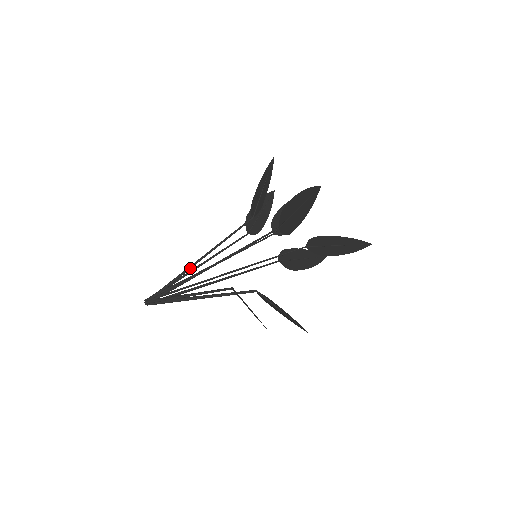
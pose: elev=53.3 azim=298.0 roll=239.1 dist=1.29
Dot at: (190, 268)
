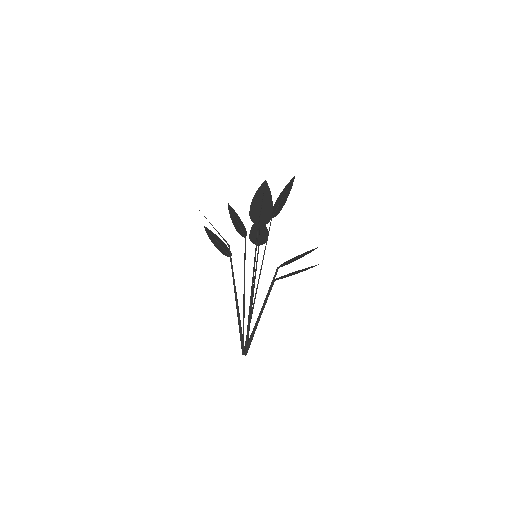
Dot at: (238, 309)
